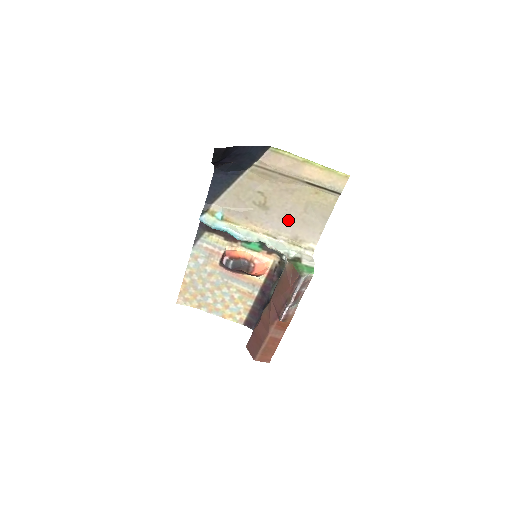
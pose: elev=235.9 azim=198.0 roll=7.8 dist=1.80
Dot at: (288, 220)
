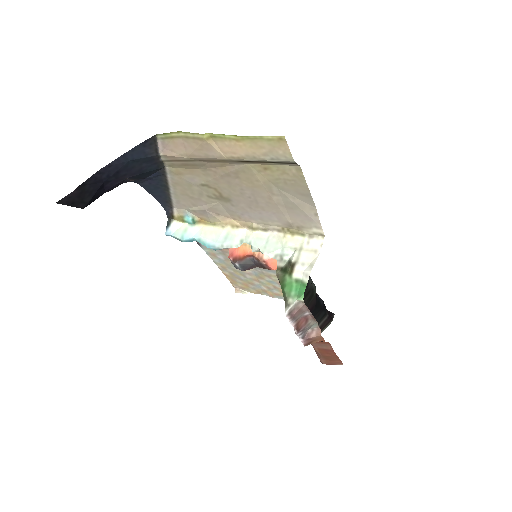
Dot at: (262, 208)
